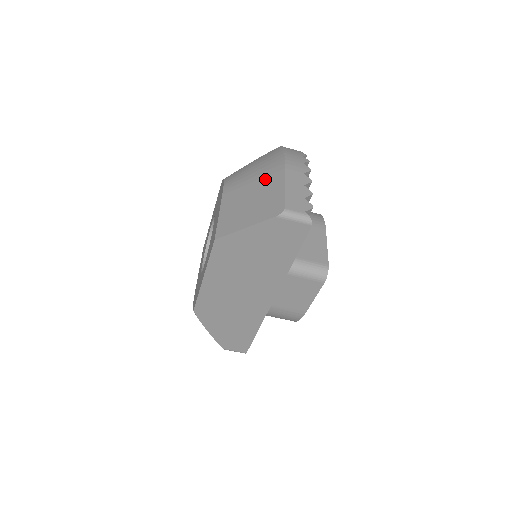
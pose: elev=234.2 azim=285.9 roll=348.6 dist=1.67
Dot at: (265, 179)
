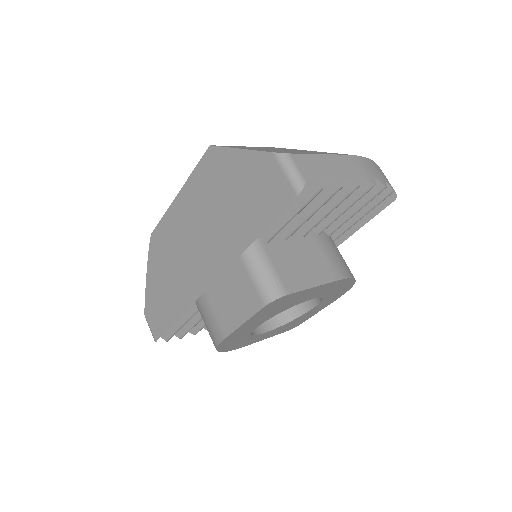
Dot at: occluded
